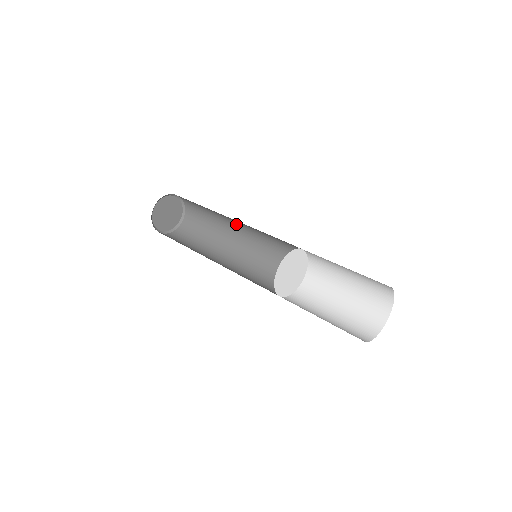
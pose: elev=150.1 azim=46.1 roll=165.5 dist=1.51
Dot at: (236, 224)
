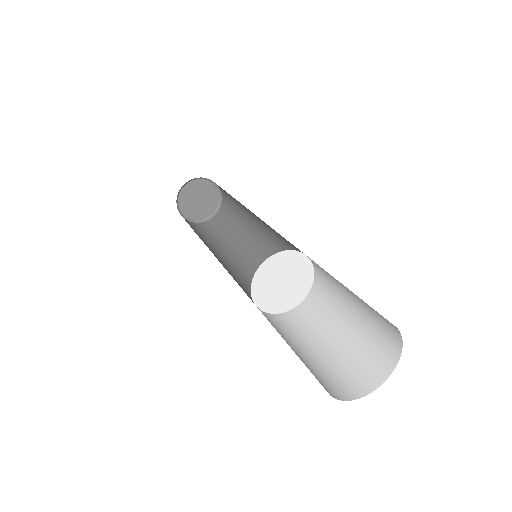
Dot at: (257, 231)
